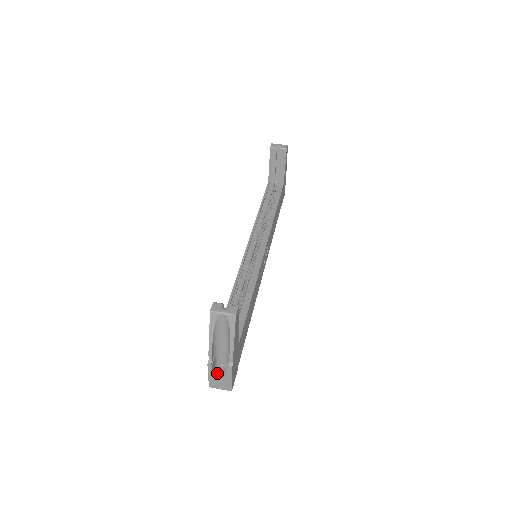
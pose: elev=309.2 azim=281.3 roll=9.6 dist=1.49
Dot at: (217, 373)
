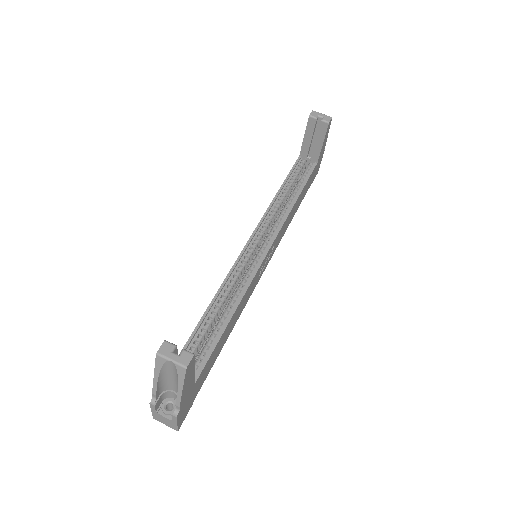
Dot at: (162, 411)
